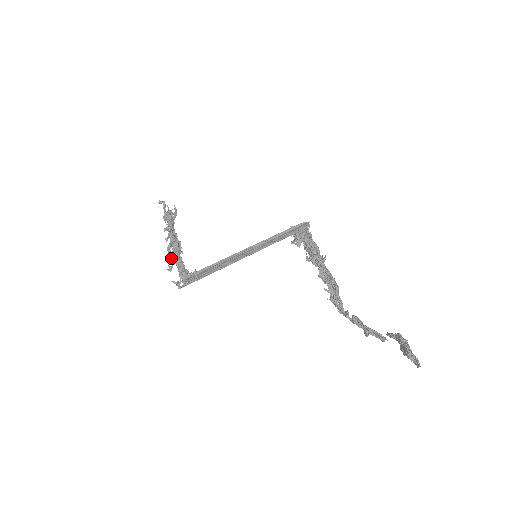
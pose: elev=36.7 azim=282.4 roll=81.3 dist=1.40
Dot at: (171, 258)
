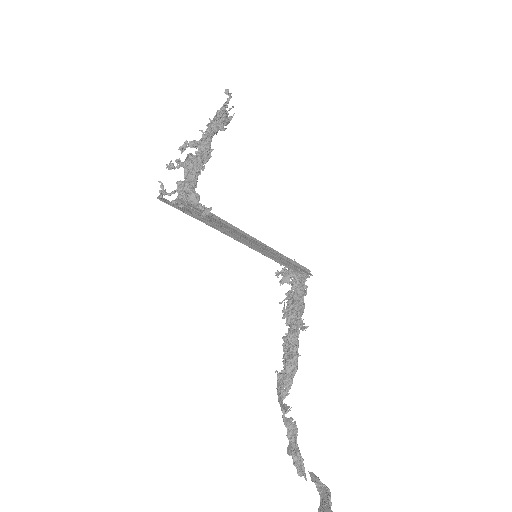
Dot at: (190, 161)
